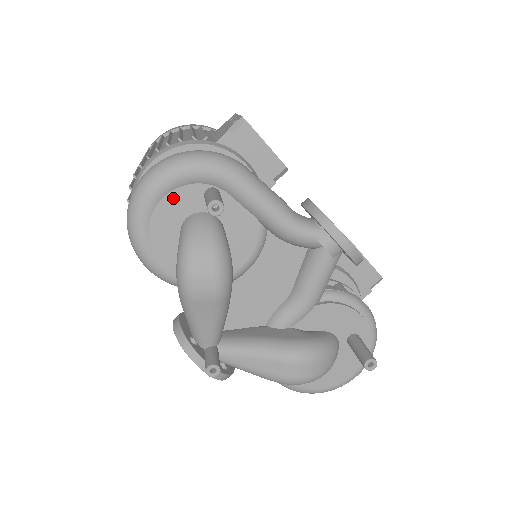
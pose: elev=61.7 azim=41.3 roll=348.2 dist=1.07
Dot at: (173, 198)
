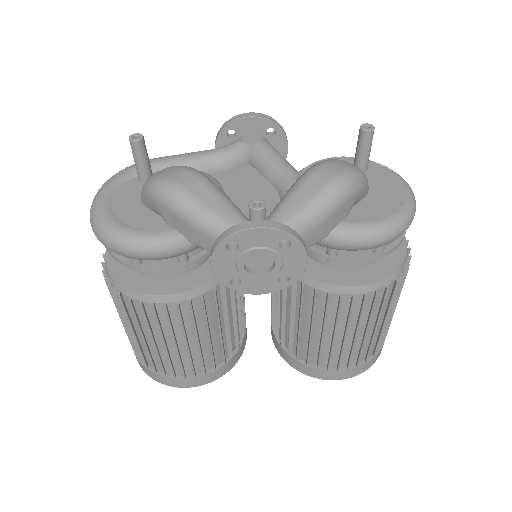
Dot at: (120, 196)
